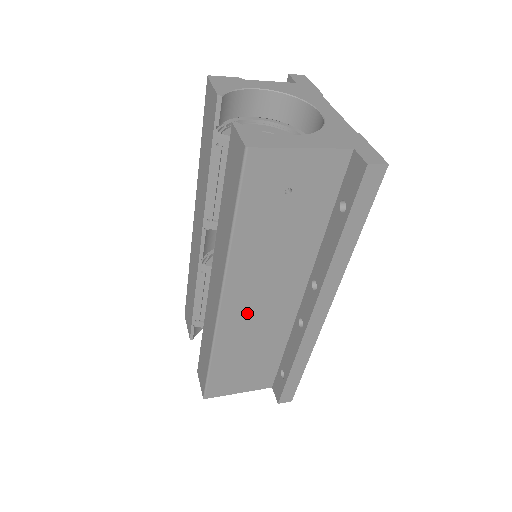
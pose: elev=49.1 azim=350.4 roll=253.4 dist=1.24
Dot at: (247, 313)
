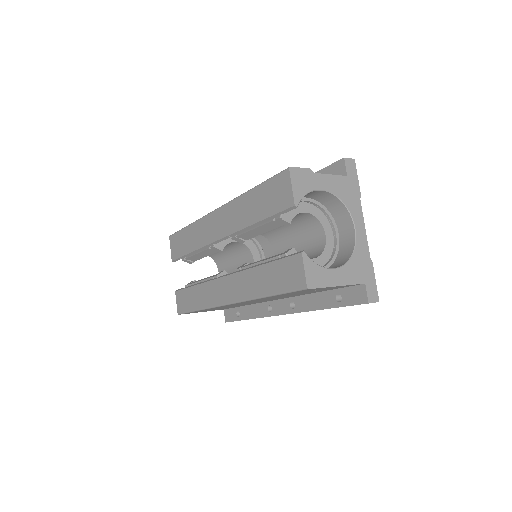
Dot at: occluded
